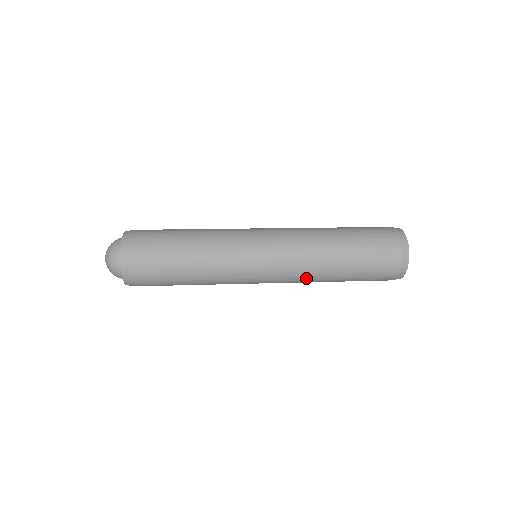
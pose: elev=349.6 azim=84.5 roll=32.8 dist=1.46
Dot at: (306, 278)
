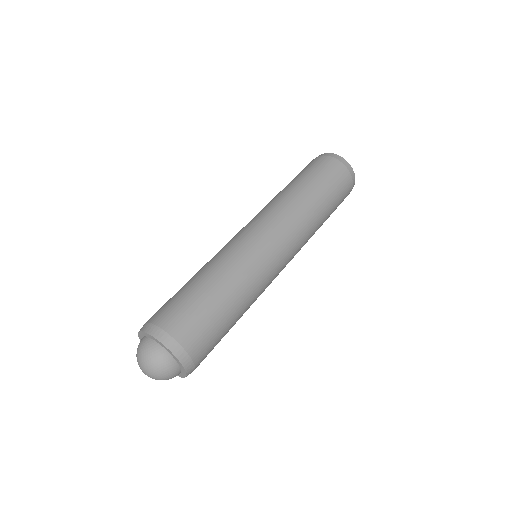
Dot at: occluded
